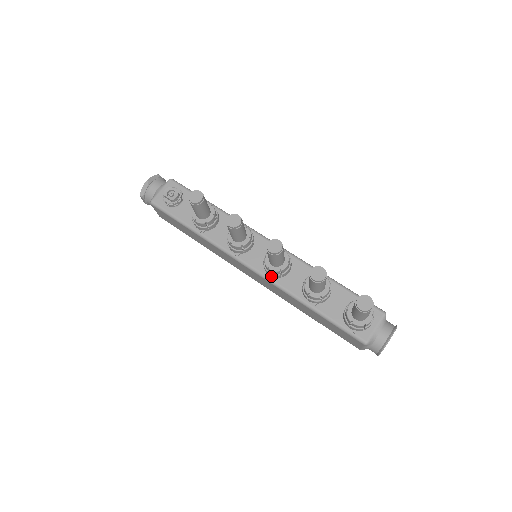
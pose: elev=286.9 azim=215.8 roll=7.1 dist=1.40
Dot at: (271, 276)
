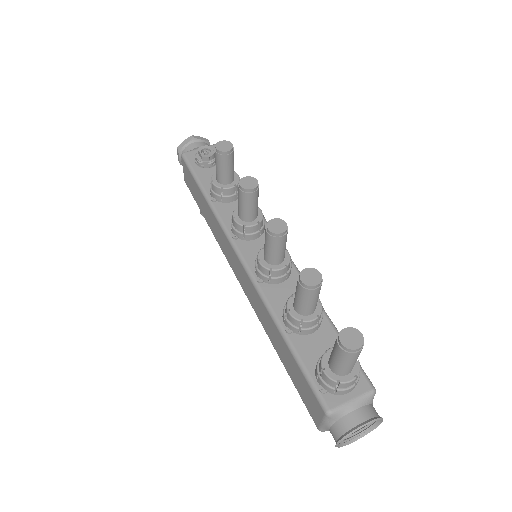
Dot at: (258, 276)
